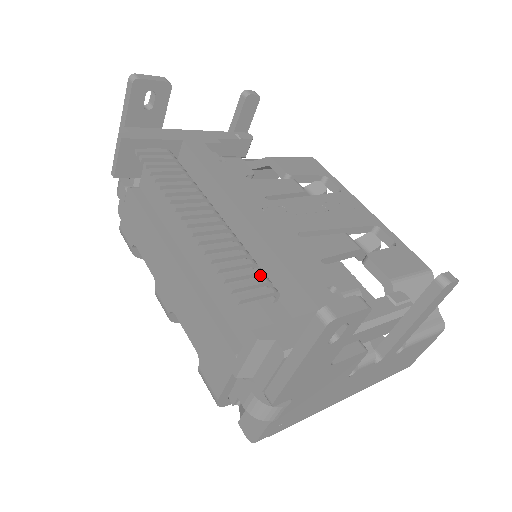
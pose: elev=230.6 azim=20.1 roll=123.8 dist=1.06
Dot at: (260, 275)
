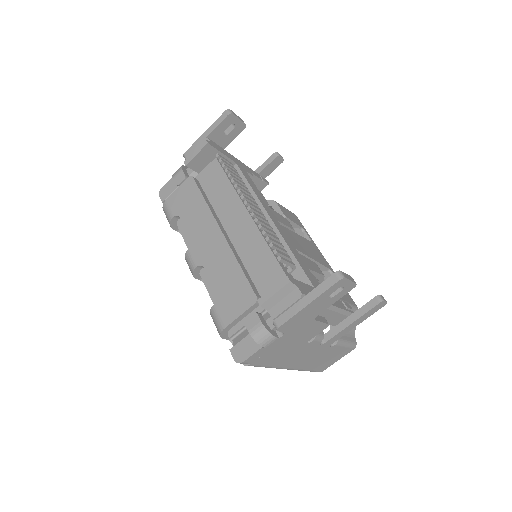
Dot at: occluded
